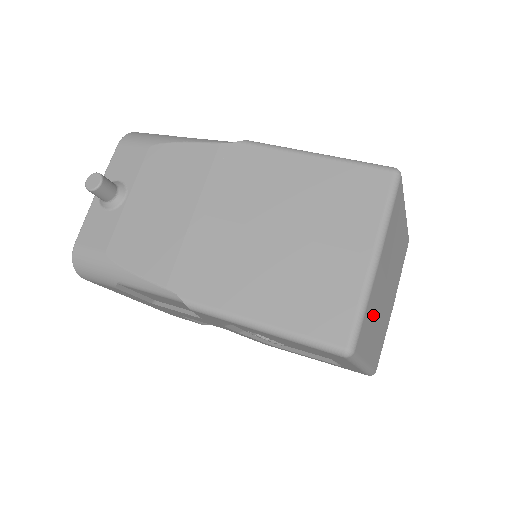
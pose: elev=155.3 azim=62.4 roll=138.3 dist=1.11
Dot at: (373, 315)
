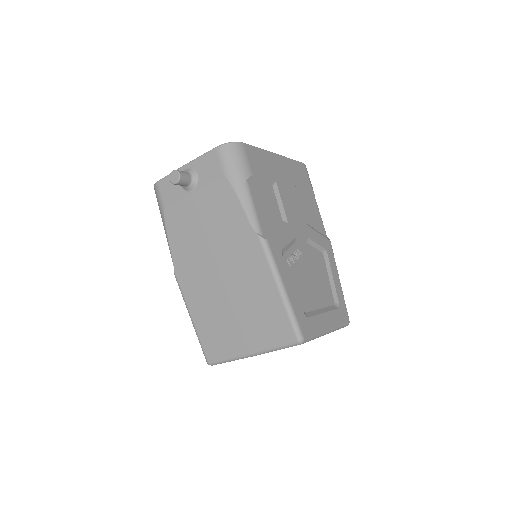
Dot at: occluded
